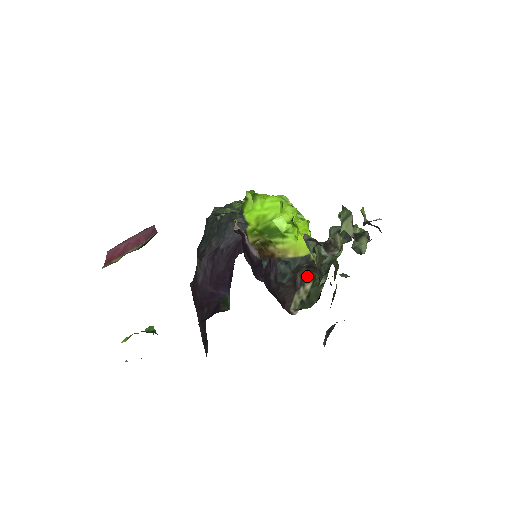
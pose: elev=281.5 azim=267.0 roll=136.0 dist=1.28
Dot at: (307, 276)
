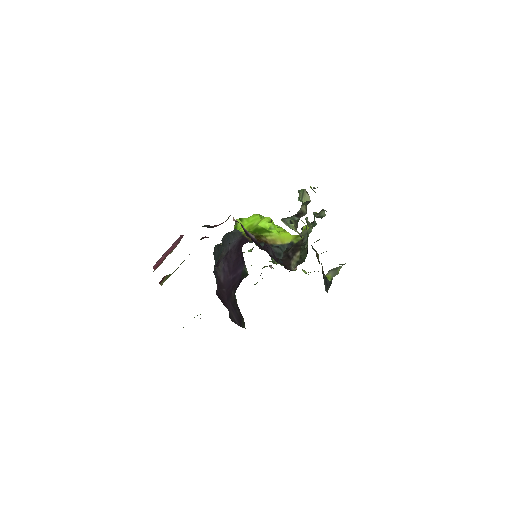
Dot at: (295, 250)
